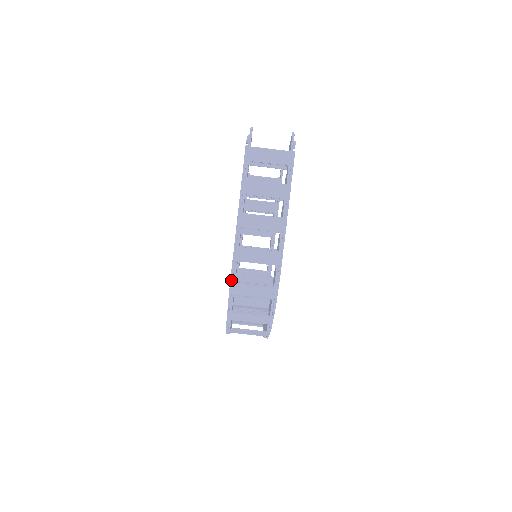
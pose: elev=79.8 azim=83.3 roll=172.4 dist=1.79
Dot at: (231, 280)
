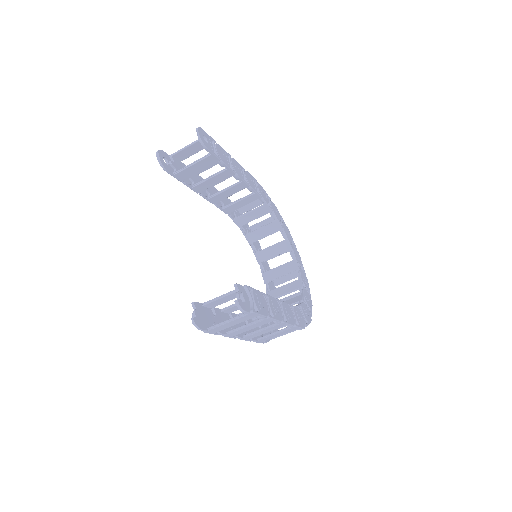
Dot at: occluded
